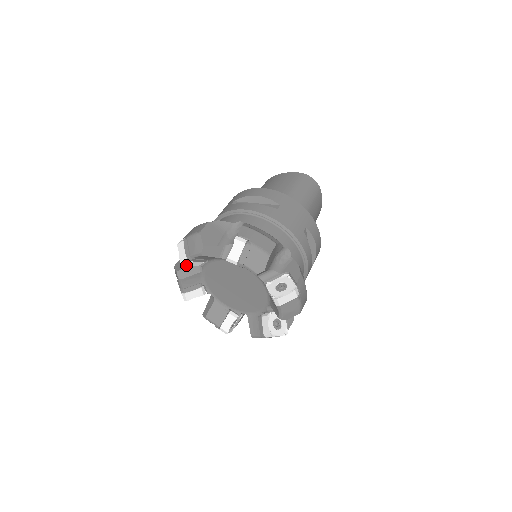
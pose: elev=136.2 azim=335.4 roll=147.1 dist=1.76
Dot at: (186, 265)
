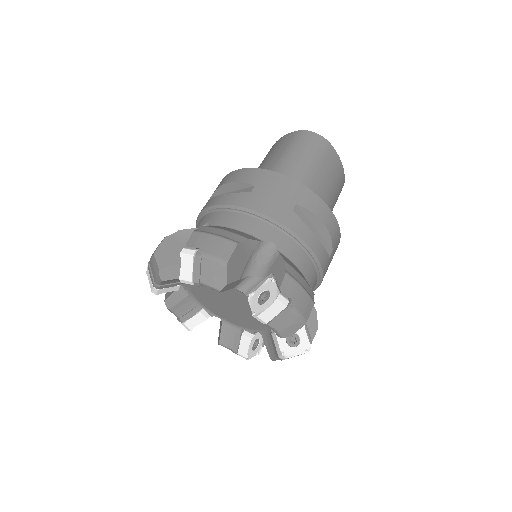
Dot at: occluded
